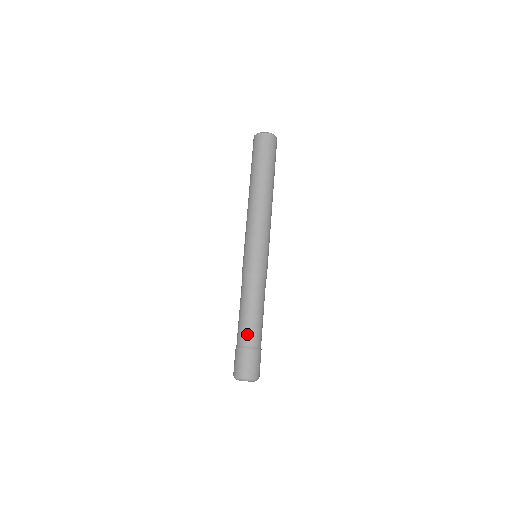
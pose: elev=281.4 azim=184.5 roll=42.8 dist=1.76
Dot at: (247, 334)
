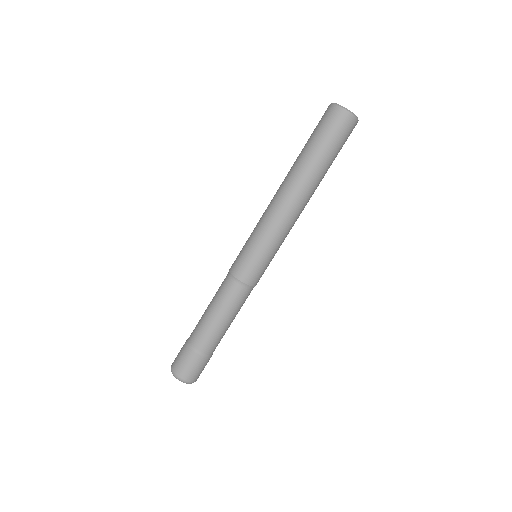
Dot at: (199, 335)
